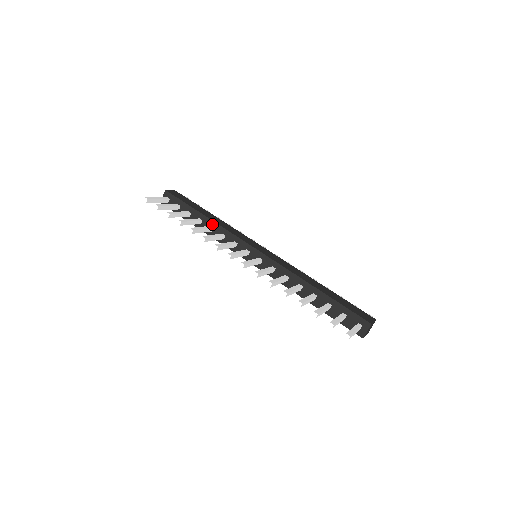
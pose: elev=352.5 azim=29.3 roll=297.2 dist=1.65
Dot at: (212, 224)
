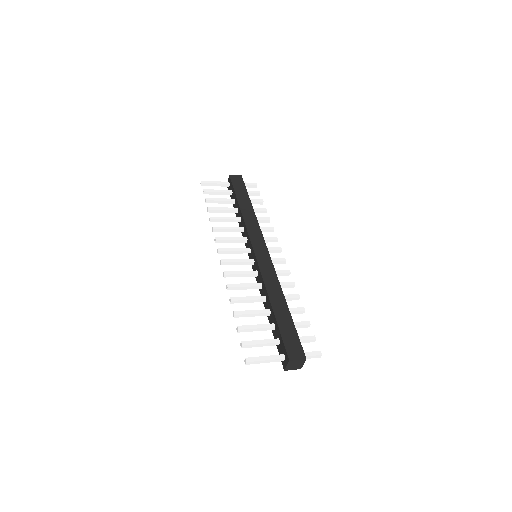
Dot at: (241, 216)
